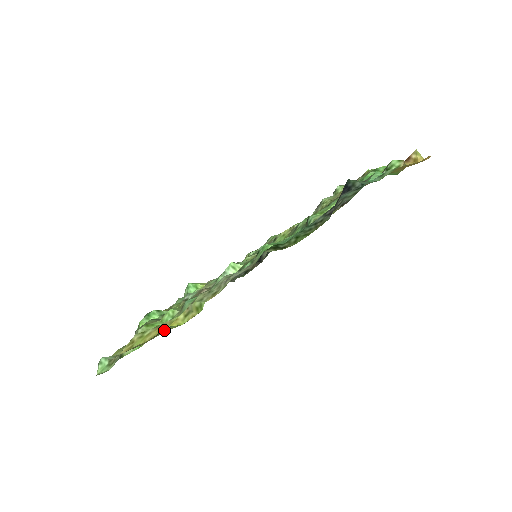
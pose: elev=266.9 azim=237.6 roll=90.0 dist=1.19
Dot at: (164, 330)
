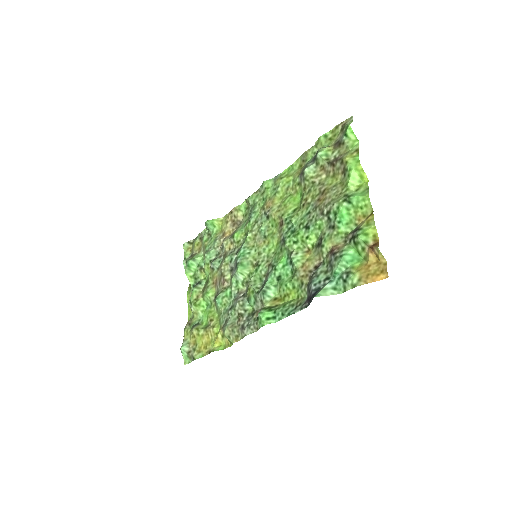
Dot at: (213, 349)
